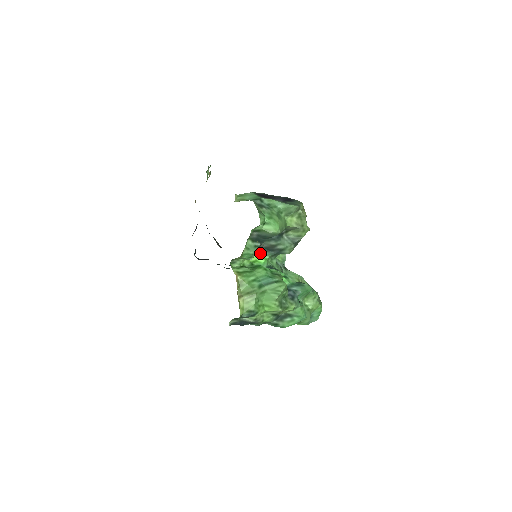
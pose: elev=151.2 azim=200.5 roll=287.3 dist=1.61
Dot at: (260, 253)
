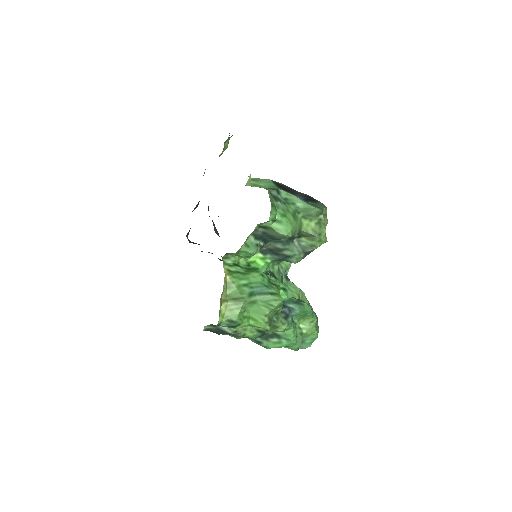
Dot at: (261, 254)
